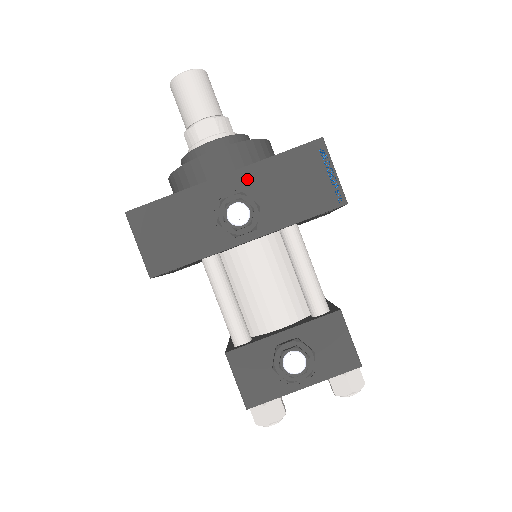
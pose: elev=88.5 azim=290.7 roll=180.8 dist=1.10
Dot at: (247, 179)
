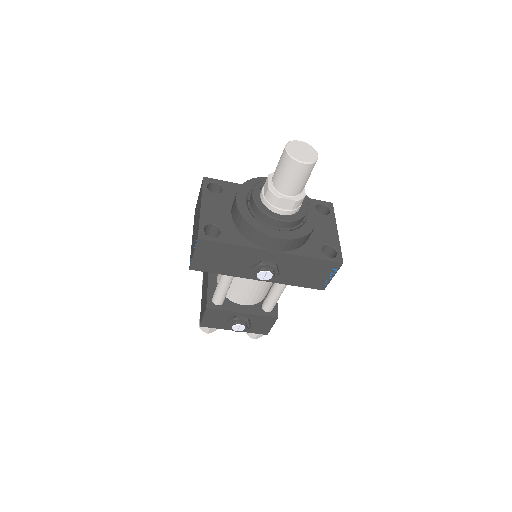
Dot at: (284, 259)
